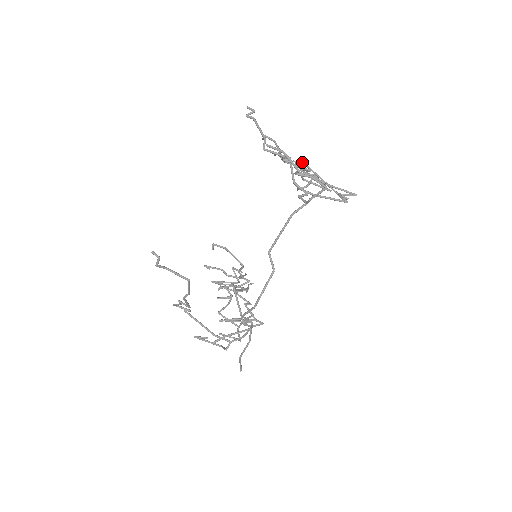
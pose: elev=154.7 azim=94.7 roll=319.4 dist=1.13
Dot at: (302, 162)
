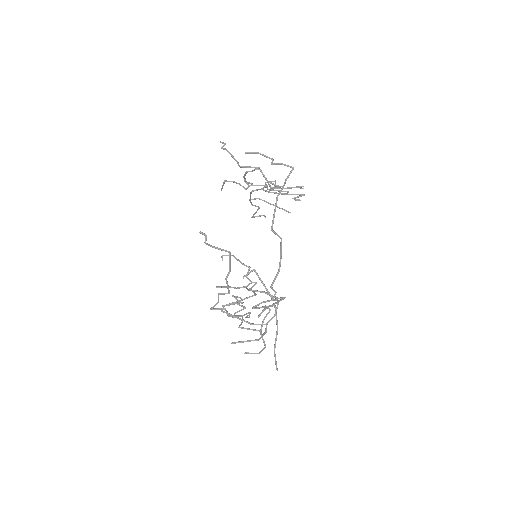
Dot at: occluded
